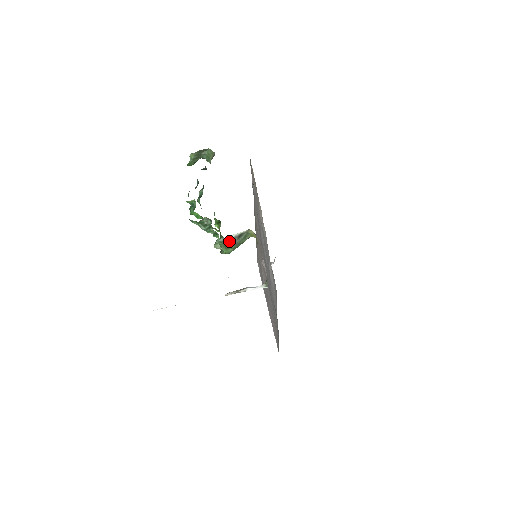
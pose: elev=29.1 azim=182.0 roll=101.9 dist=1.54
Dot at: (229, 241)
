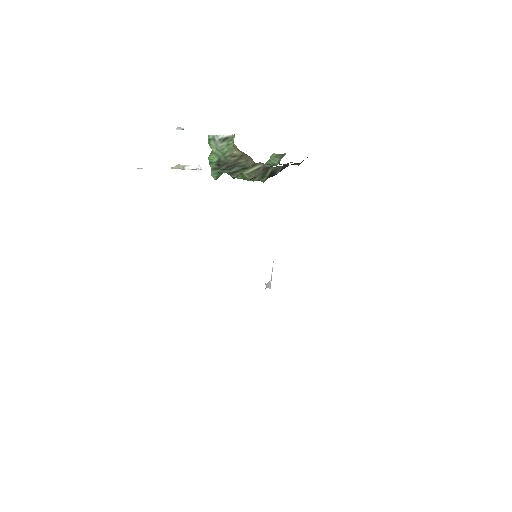
Dot at: (215, 141)
